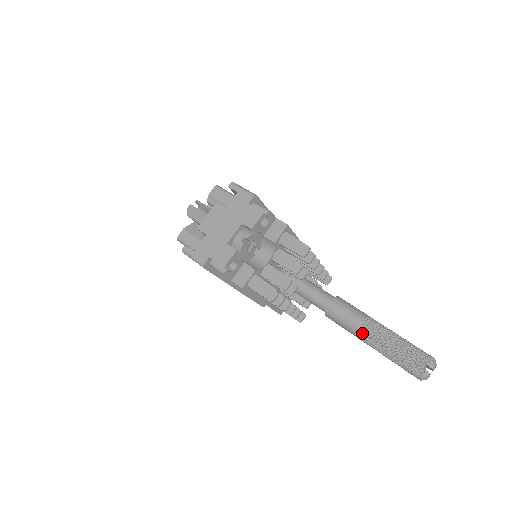
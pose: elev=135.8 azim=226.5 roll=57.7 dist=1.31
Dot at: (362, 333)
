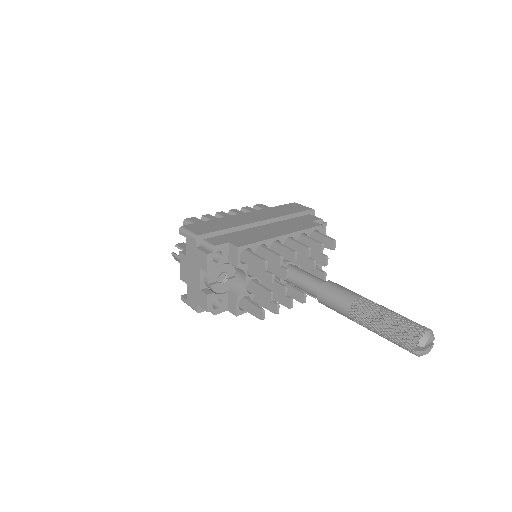
Dot at: (353, 320)
